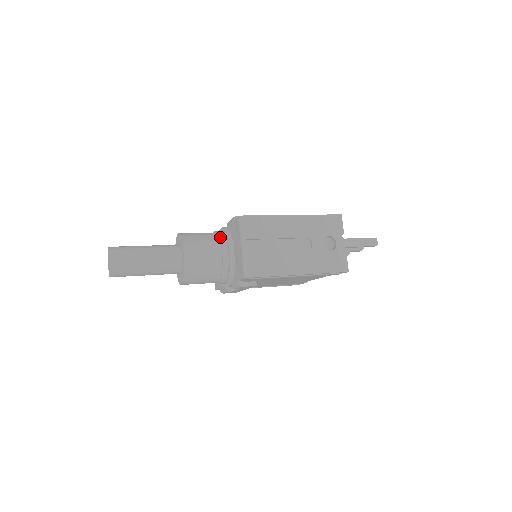
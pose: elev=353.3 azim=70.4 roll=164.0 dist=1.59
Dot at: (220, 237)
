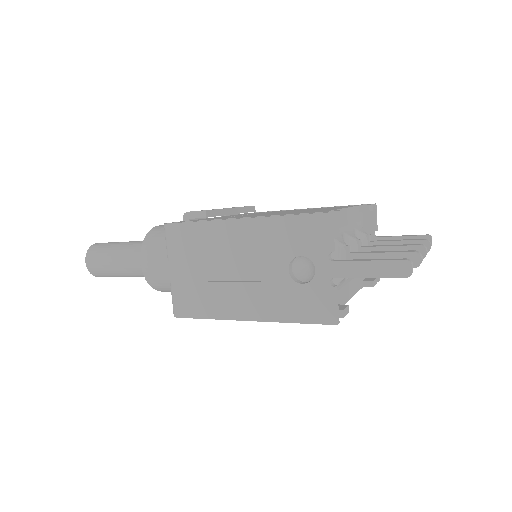
Dot at: occluded
